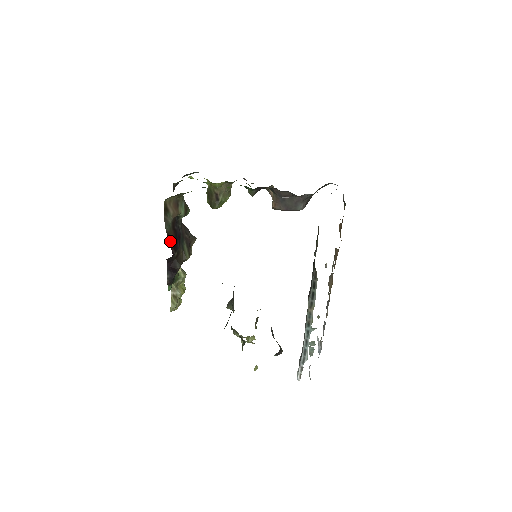
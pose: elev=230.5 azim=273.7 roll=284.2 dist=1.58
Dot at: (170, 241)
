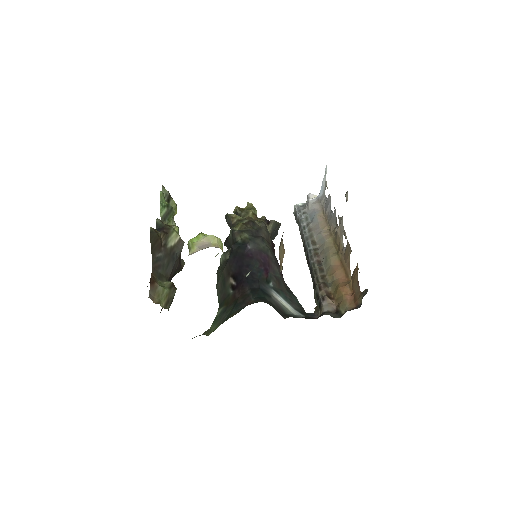
Dot at: occluded
